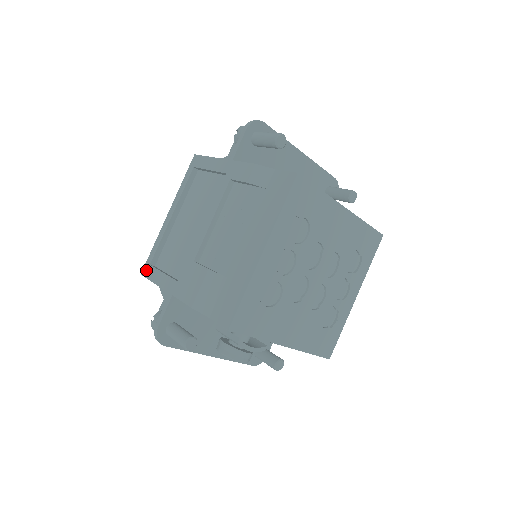
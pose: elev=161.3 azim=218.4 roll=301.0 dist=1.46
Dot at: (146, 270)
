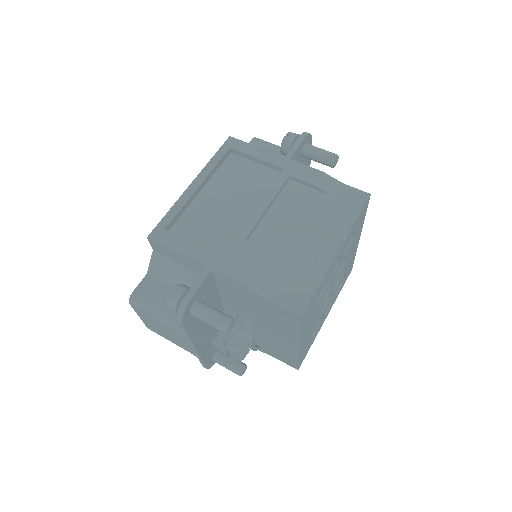
Dot at: (158, 234)
